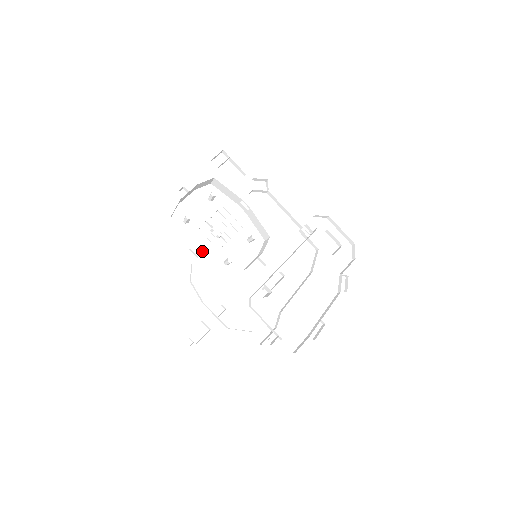
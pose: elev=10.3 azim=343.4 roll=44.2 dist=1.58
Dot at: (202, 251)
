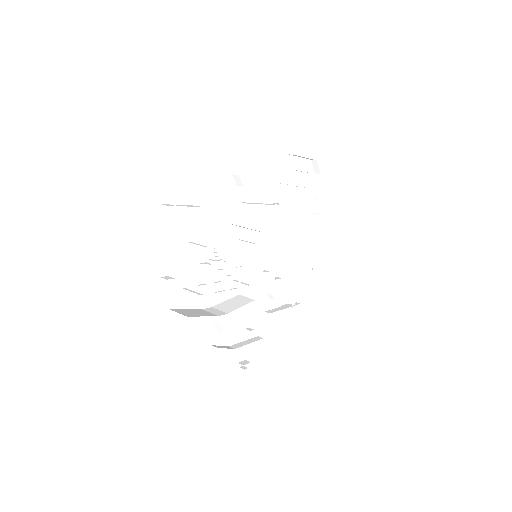
Dot at: (211, 299)
